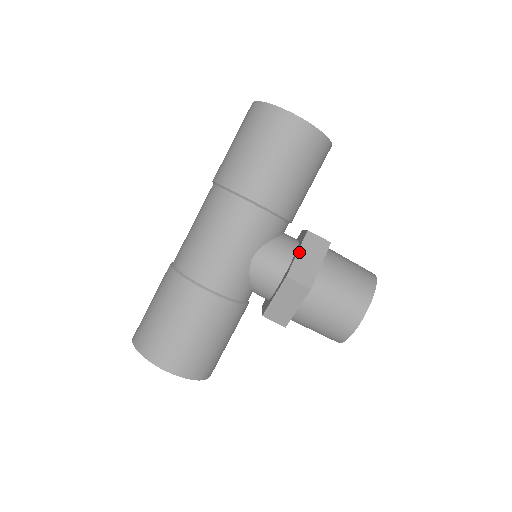
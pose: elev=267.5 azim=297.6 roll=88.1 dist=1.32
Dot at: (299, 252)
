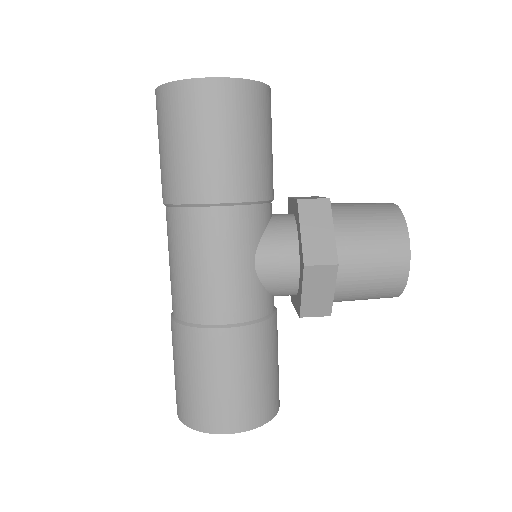
Dot at: (302, 230)
